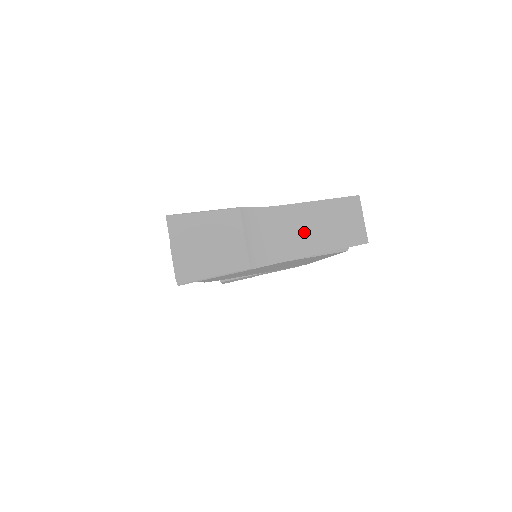
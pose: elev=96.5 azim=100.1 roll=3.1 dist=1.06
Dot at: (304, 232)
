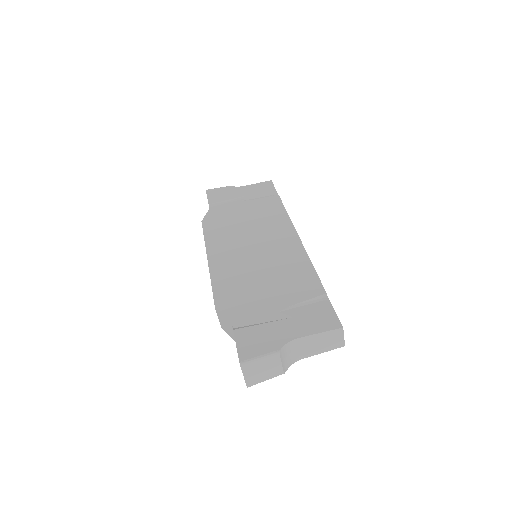
Dot at: (311, 347)
